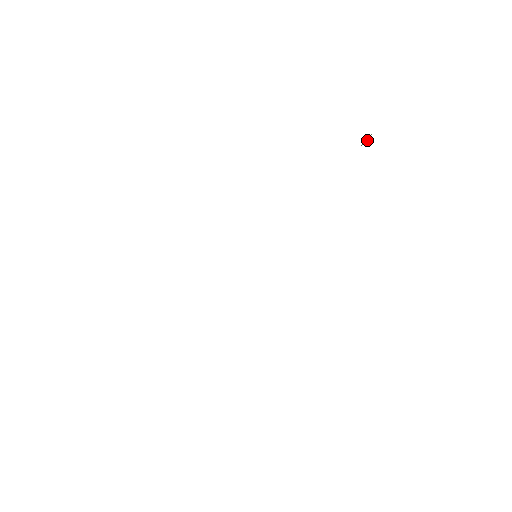
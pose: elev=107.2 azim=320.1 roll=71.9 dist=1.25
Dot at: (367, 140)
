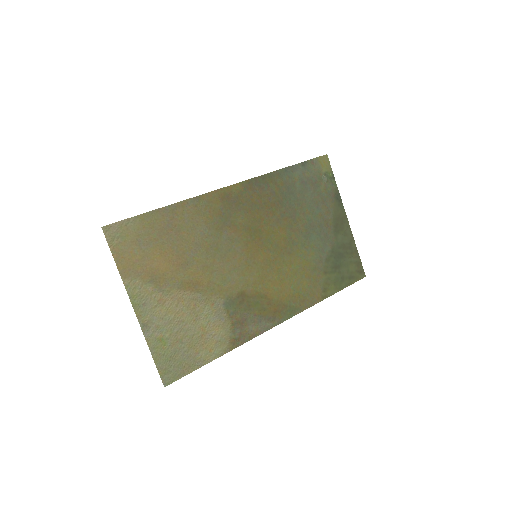
Dot at: (325, 174)
